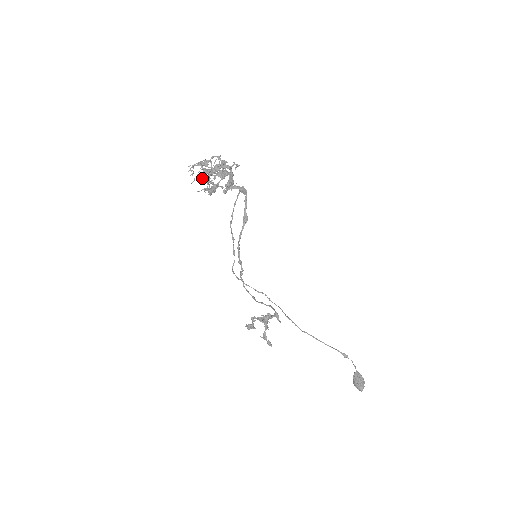
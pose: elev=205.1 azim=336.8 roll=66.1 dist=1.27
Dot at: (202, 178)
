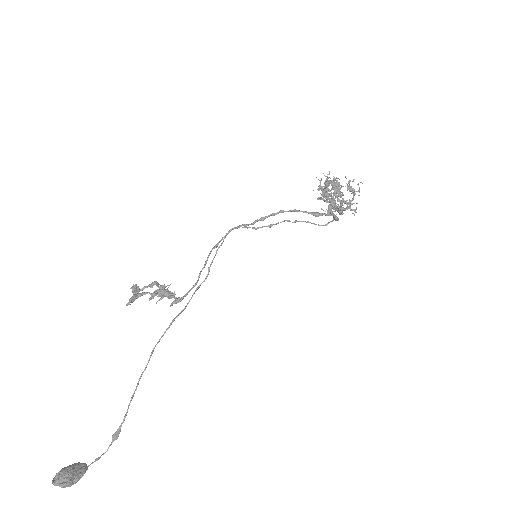
Dot at: occluded
